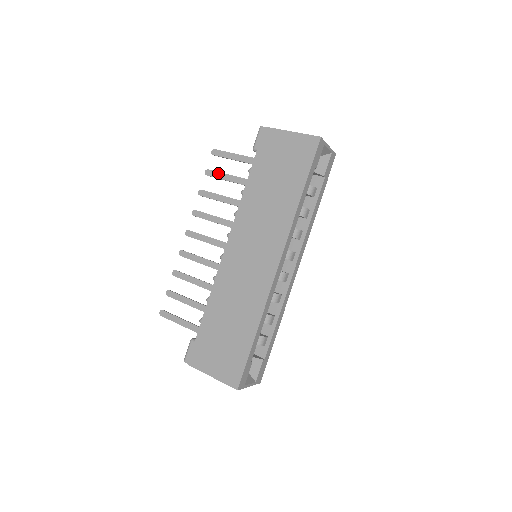
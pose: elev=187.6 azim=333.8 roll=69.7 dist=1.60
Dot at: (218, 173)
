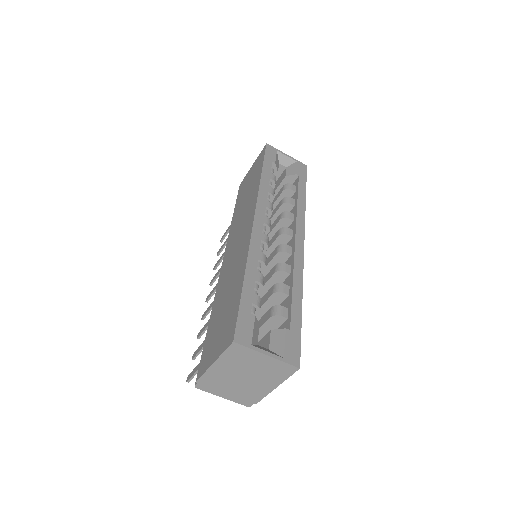
Dot at: (223, 244)
